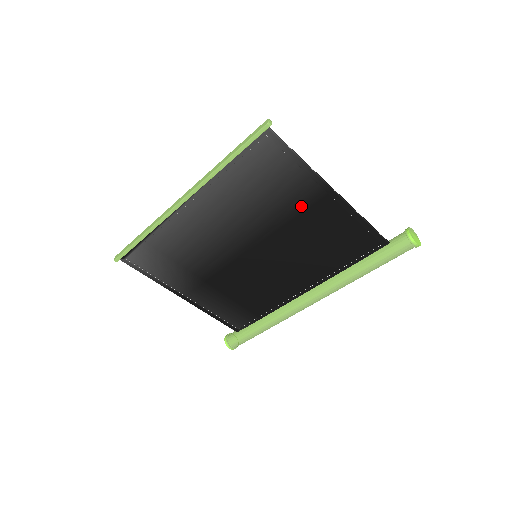
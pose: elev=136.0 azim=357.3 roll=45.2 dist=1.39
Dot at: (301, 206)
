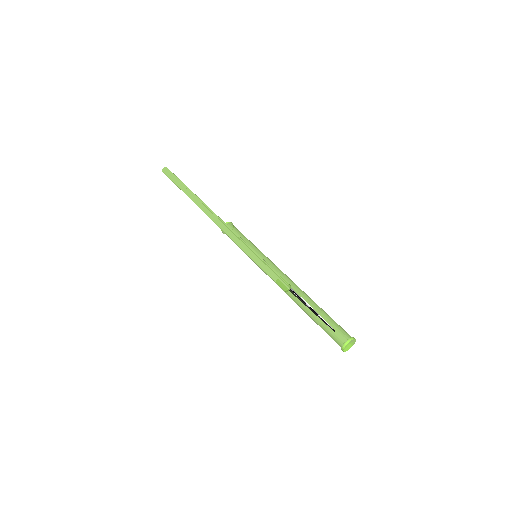
Dot at: occluded
